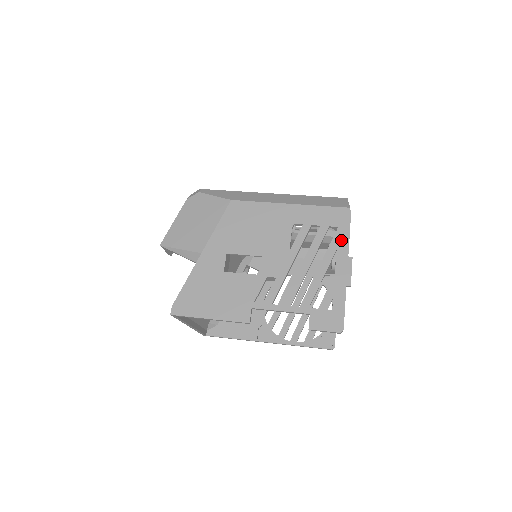
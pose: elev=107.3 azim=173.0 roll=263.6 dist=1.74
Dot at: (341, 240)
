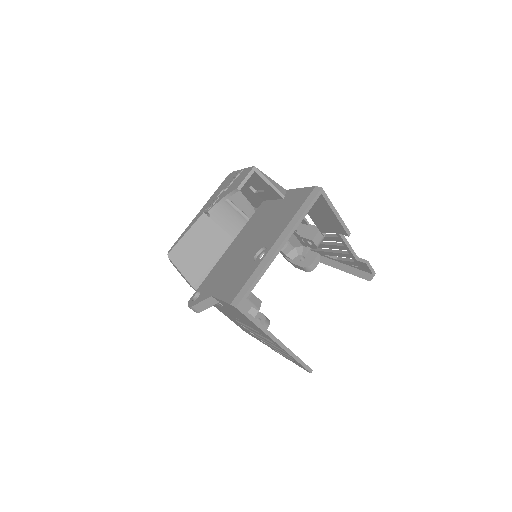
Dot at: occluded
